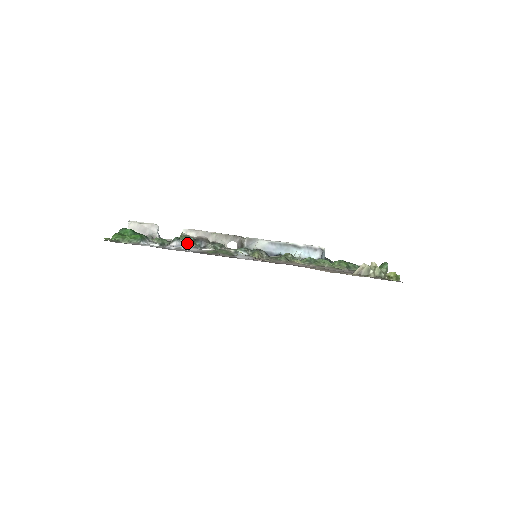
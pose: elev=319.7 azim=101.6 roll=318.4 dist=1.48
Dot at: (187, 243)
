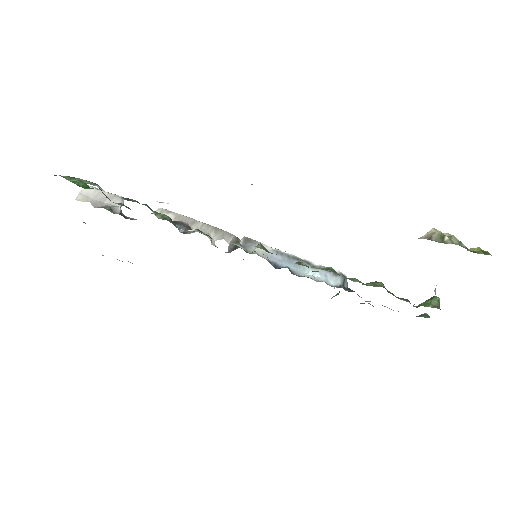
Dot at: (161, 218)
